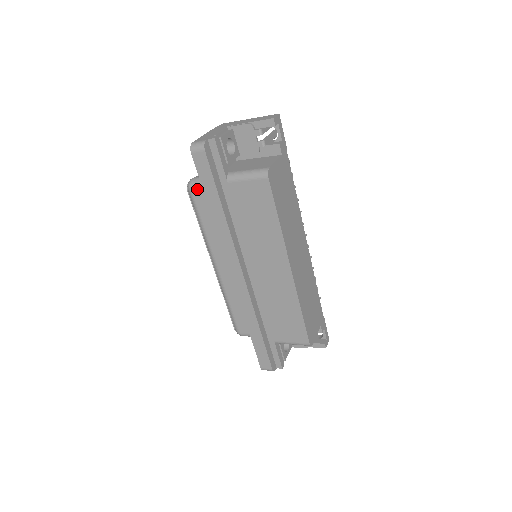
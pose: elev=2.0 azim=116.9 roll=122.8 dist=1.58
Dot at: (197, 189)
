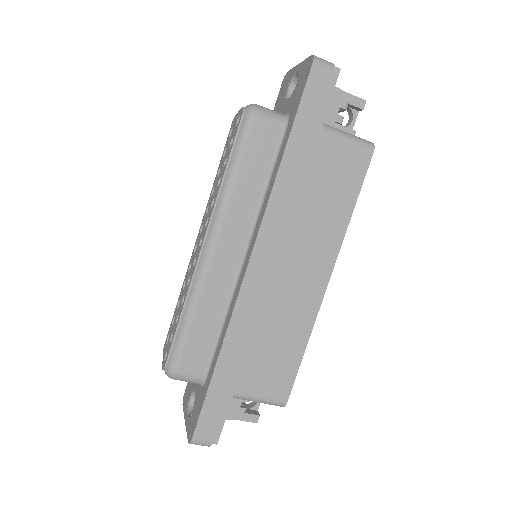
Dot at: (266, 119)
